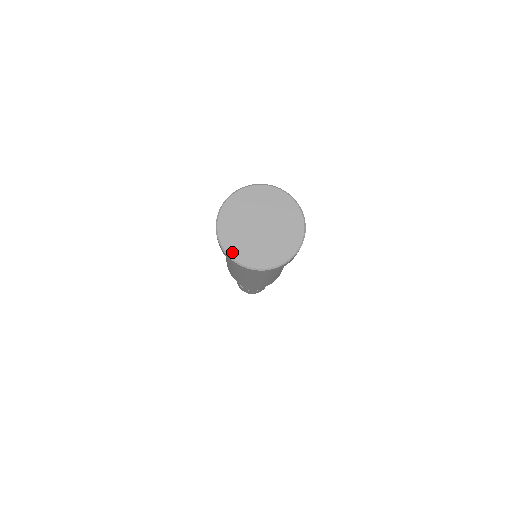
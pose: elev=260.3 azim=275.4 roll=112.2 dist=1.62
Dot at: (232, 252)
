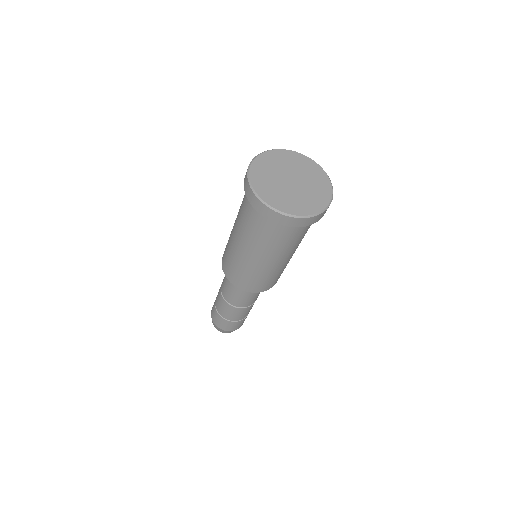
Dot at: (259, 190)
